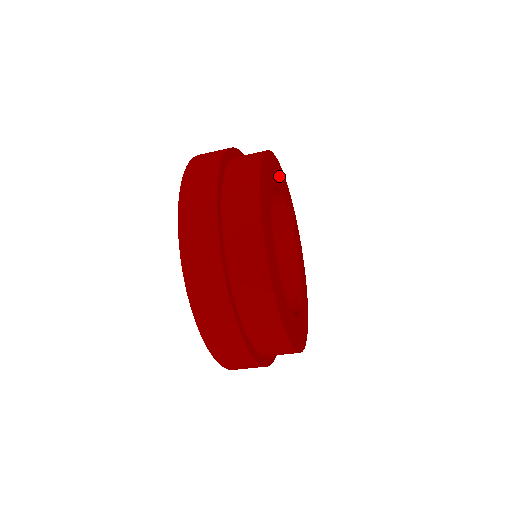
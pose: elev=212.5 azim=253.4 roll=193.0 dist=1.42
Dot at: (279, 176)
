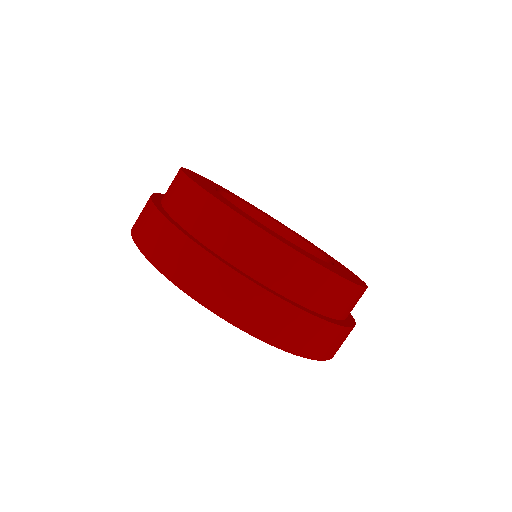
Dot at: (221, 188)
